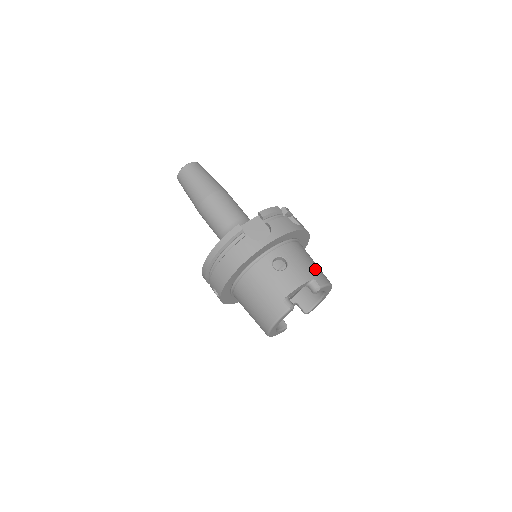
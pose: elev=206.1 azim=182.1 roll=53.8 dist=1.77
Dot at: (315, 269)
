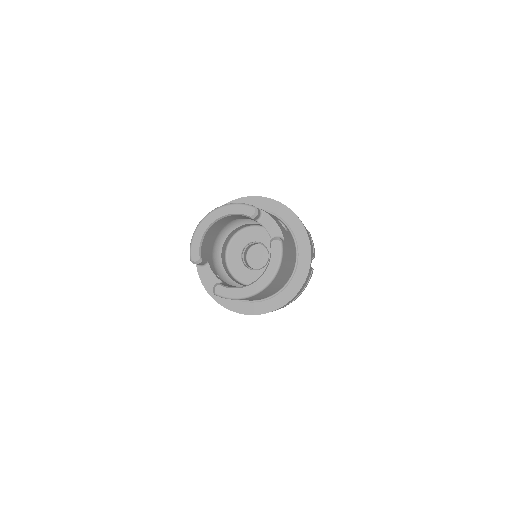
Dot at: (288, 256)
